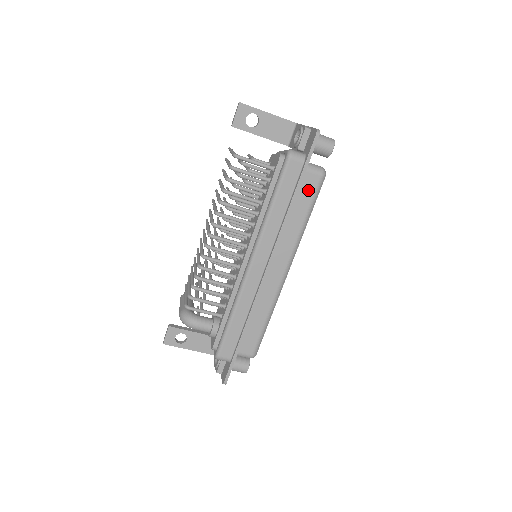
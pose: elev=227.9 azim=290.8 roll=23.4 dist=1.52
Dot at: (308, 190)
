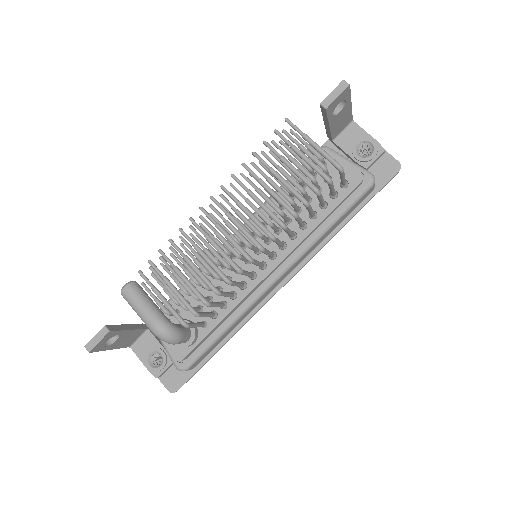
Dot at: occluded
